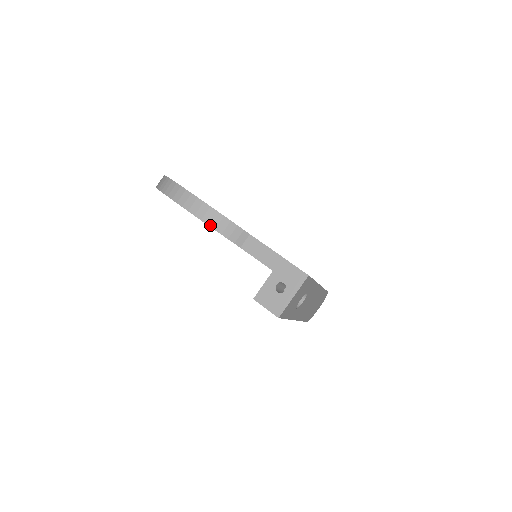
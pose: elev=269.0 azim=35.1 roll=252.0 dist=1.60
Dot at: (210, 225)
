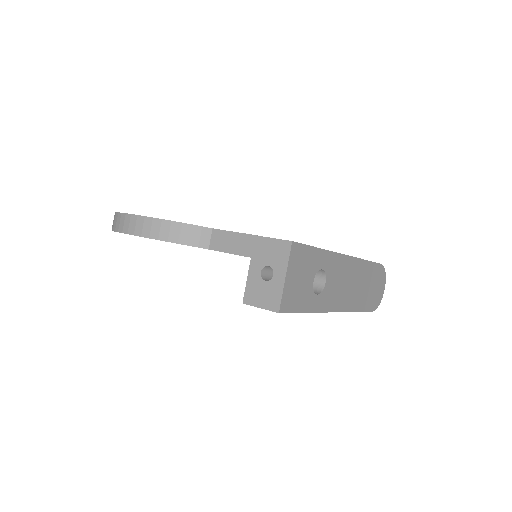
Dot at: (161, 239)
